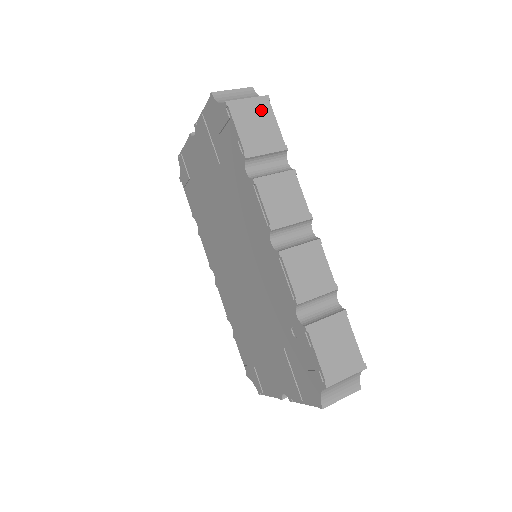
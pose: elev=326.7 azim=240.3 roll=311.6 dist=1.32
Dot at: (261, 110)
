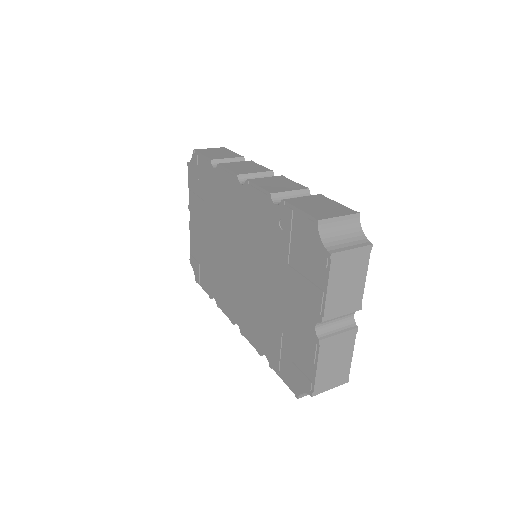
Dot at: (220, 150)
